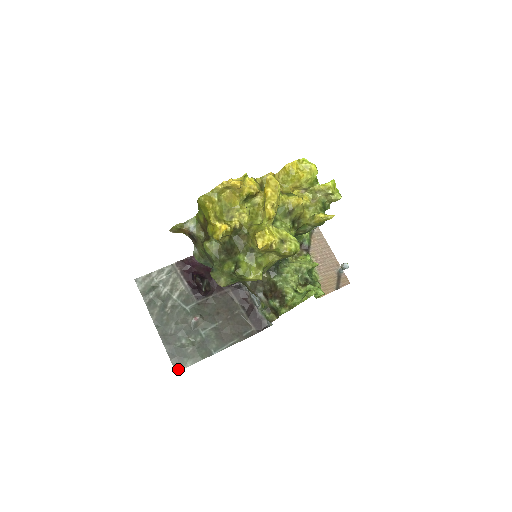
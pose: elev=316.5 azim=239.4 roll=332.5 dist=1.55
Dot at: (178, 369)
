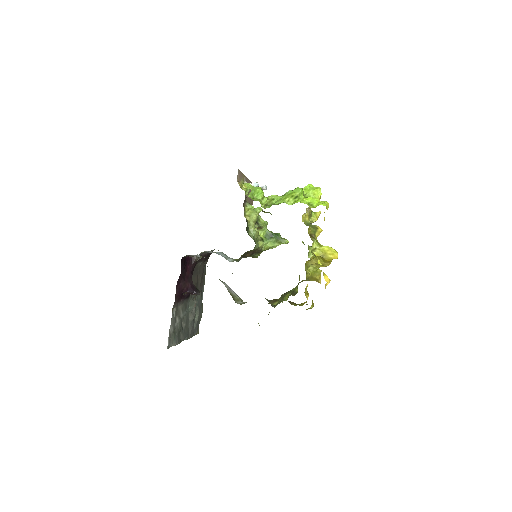
Dot at: (198, 331)
